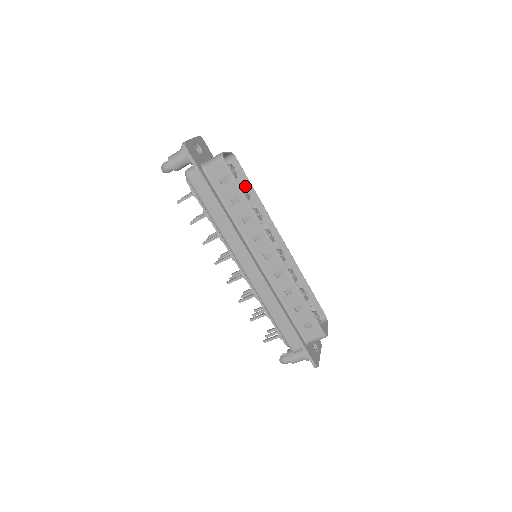
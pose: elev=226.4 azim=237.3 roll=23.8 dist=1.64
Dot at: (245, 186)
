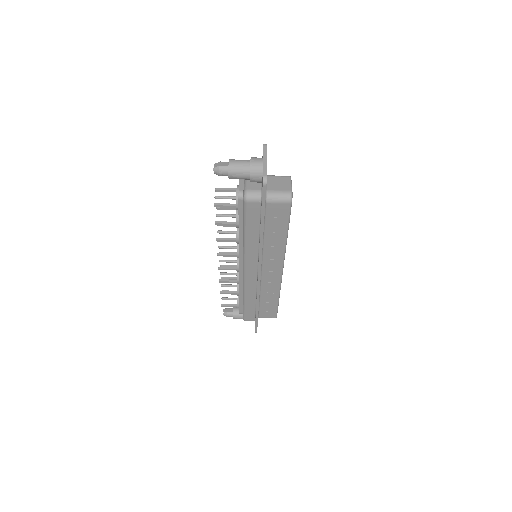
Dot at: occluded
